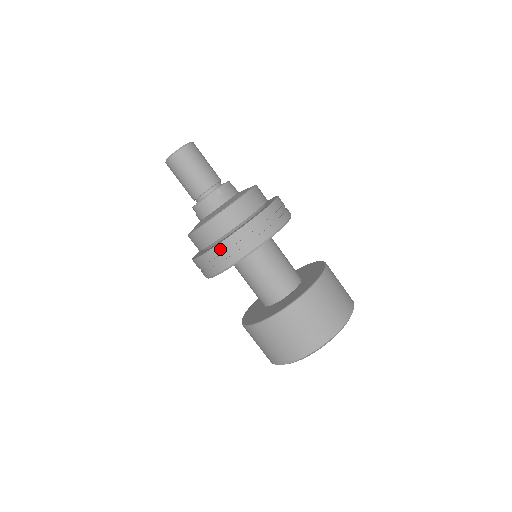
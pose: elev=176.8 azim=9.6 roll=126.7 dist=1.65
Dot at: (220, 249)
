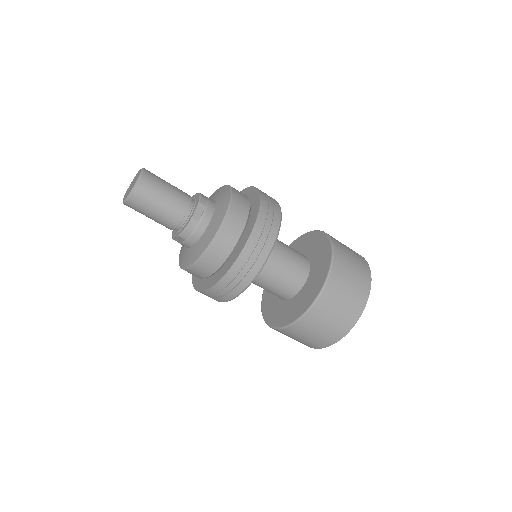
Dot at: (243, 259)
